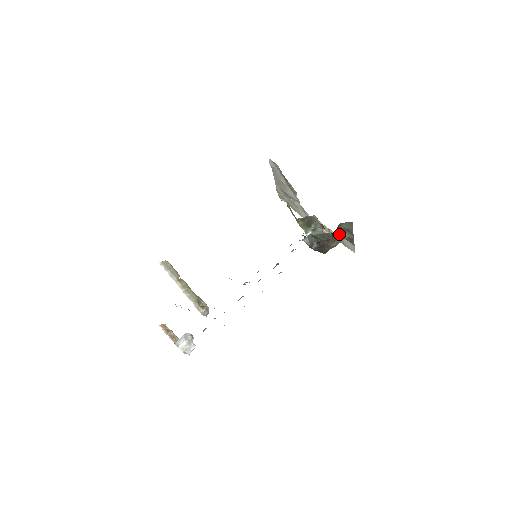
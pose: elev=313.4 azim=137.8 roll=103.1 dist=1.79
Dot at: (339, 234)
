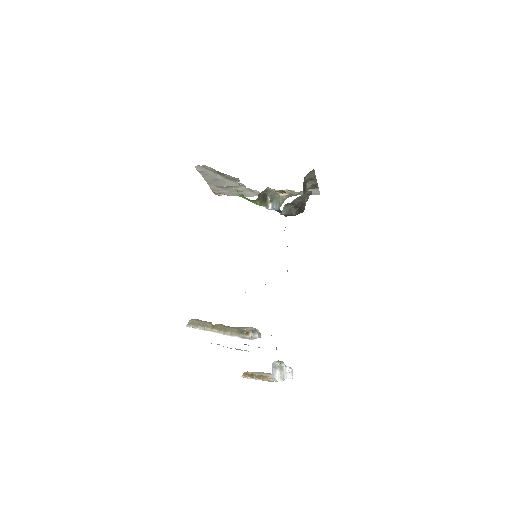
Dot at: (304, 188)
